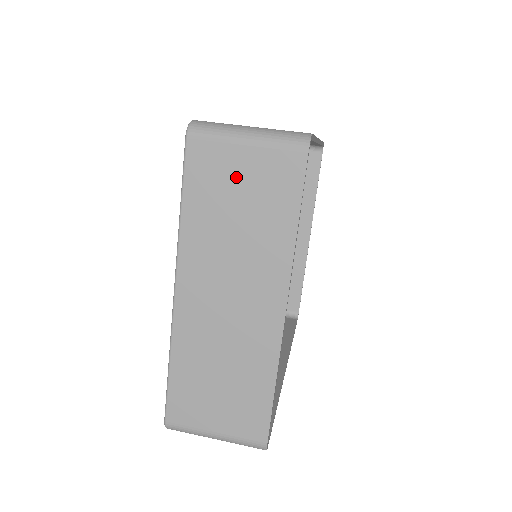
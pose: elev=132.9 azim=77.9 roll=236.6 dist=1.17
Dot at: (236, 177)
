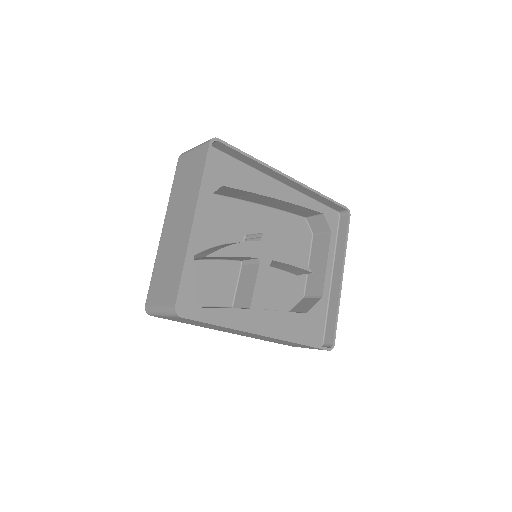
Dot at: (188, 166)
